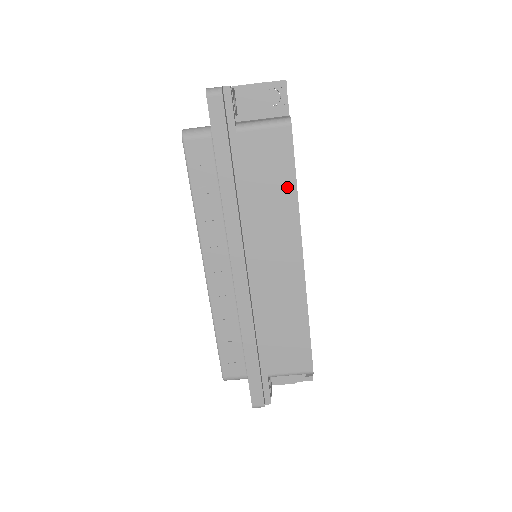
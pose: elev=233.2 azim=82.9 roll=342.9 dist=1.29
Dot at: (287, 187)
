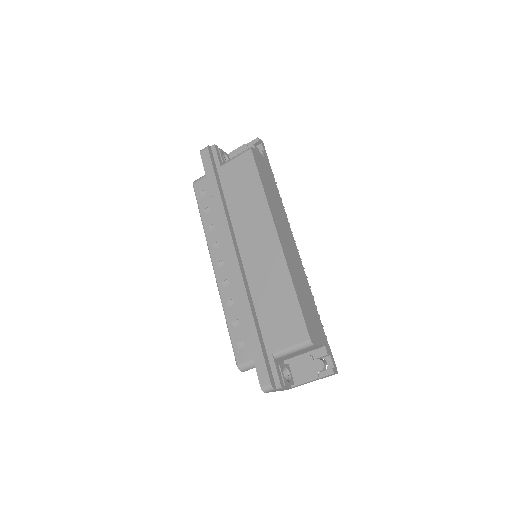
Dot at: (256, 187)
